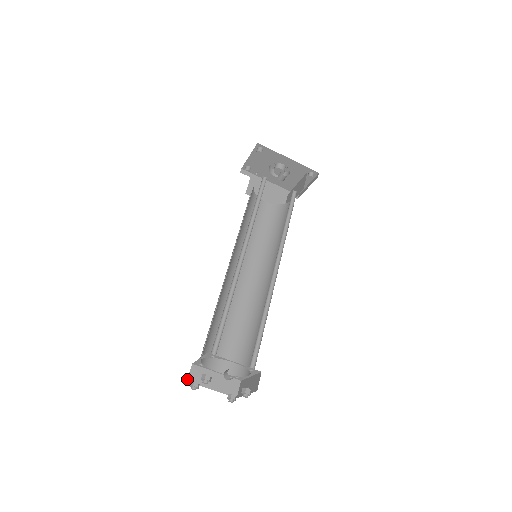
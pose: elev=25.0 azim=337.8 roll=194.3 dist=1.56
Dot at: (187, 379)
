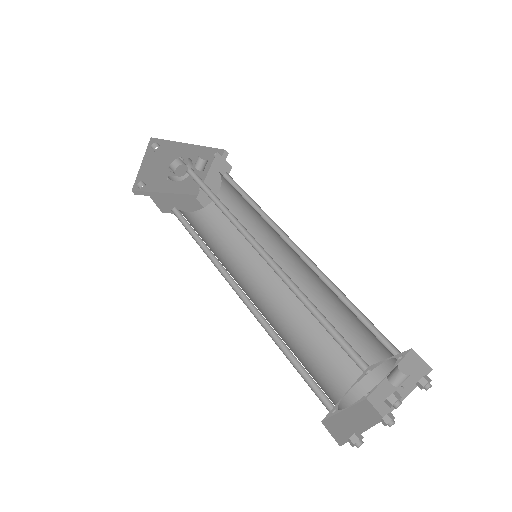
Dot at: occluded
